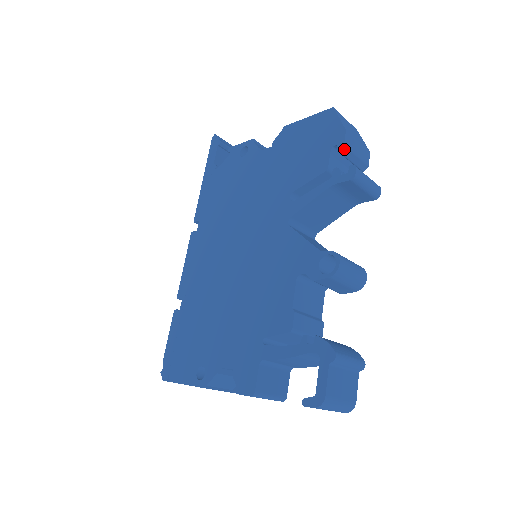
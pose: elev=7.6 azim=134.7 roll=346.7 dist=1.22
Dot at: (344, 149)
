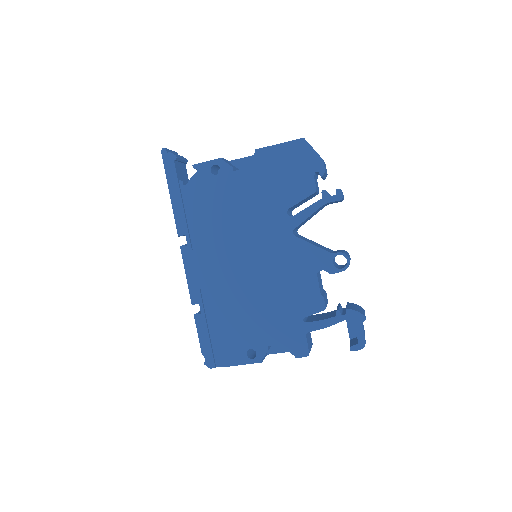
Dot at: (324, 174)
